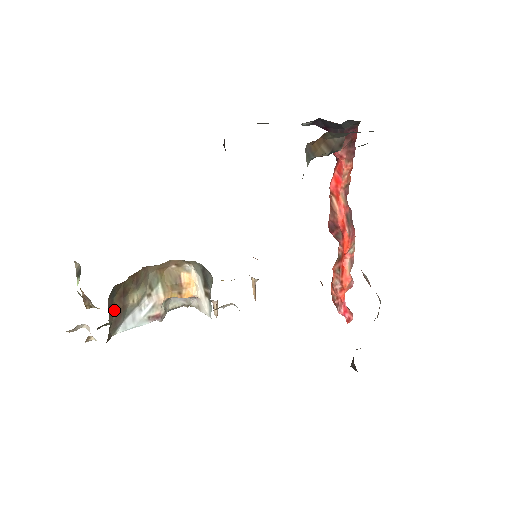
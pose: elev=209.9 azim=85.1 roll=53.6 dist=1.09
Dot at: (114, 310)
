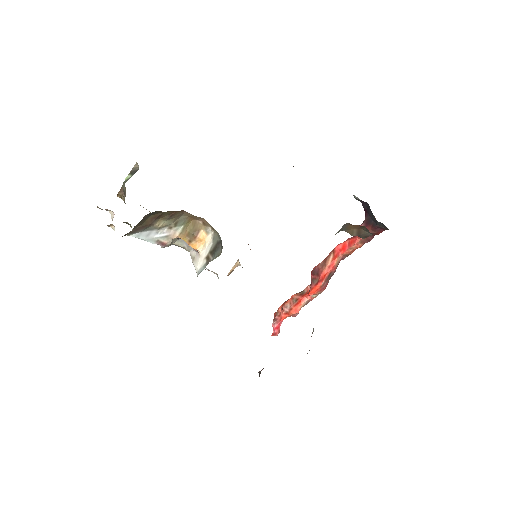
Dot at: (143, 223)
